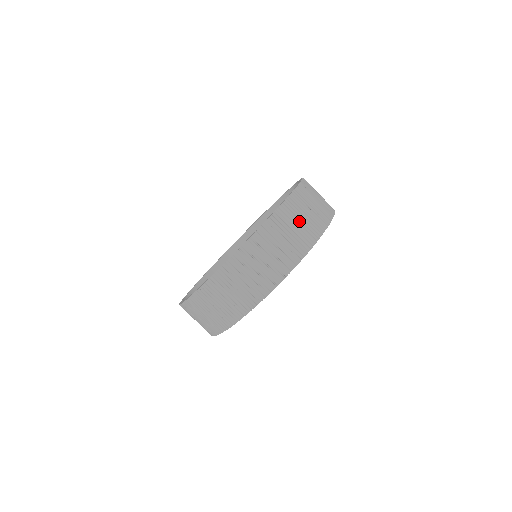
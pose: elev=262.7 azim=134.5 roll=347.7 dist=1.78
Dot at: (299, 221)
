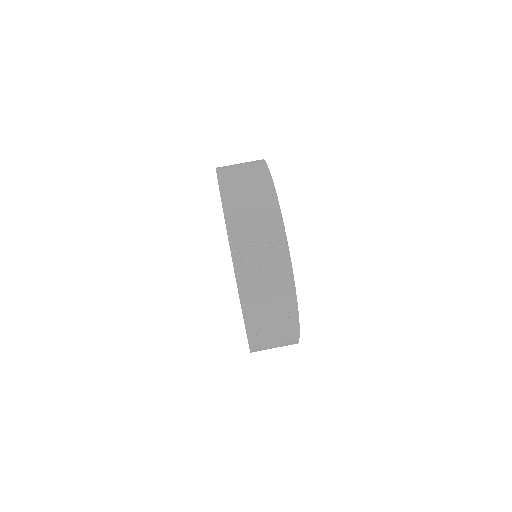
Dot at: (245, 186)
